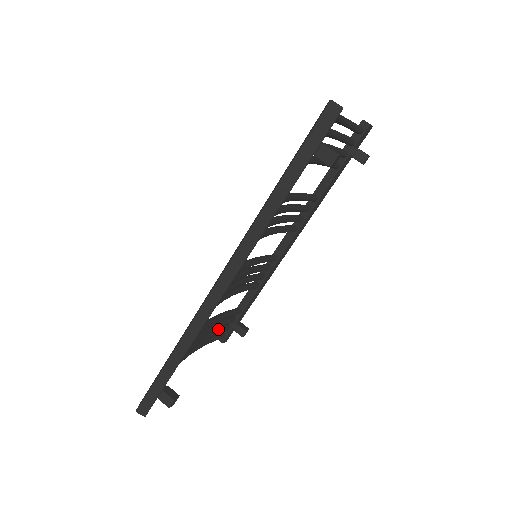
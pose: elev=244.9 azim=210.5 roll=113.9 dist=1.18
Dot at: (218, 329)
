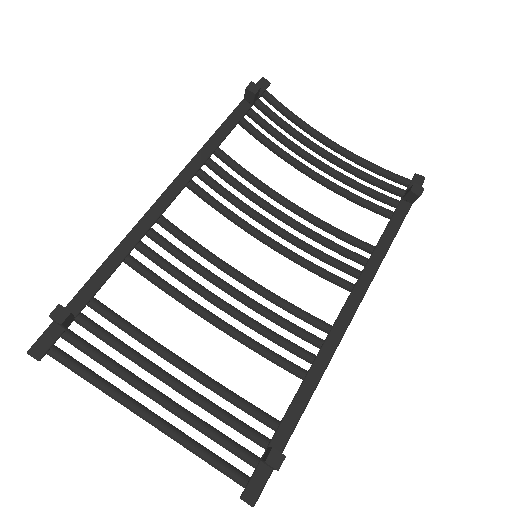
Dot at: occluded
